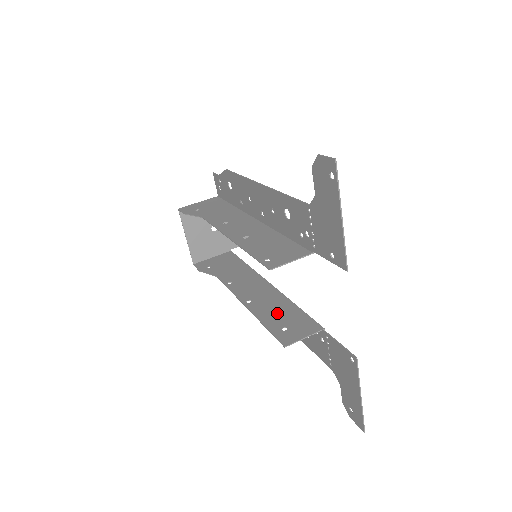
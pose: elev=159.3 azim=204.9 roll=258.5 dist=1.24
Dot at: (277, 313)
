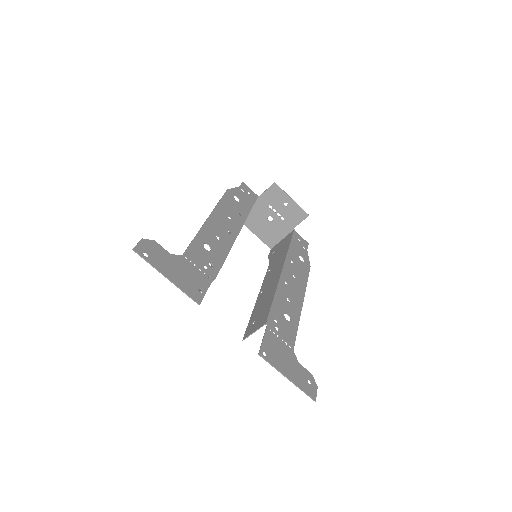
Dot at: (262, 305)
